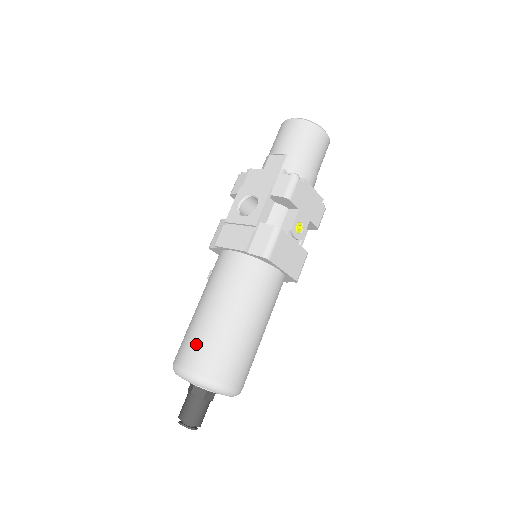
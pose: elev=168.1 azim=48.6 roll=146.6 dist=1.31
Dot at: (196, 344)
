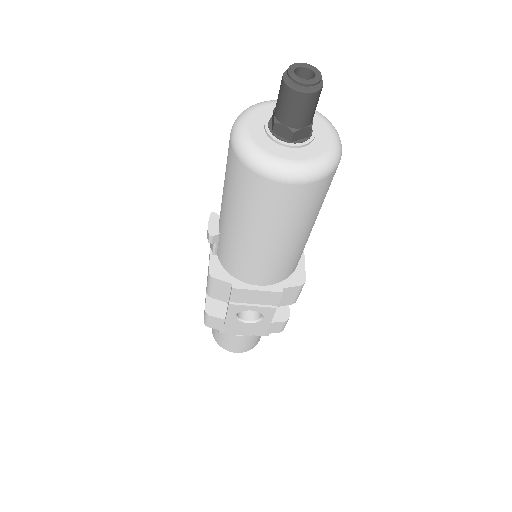
Dot at: occluded
